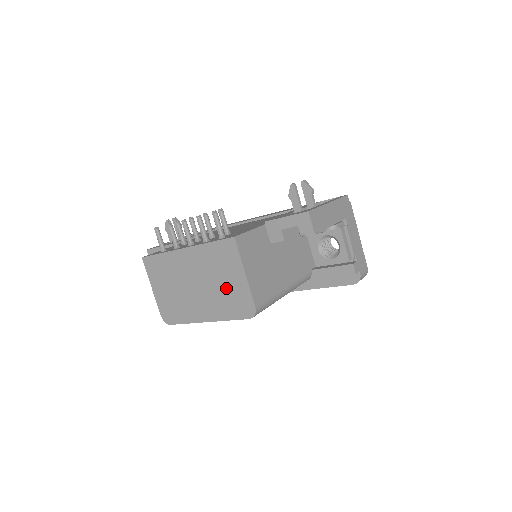
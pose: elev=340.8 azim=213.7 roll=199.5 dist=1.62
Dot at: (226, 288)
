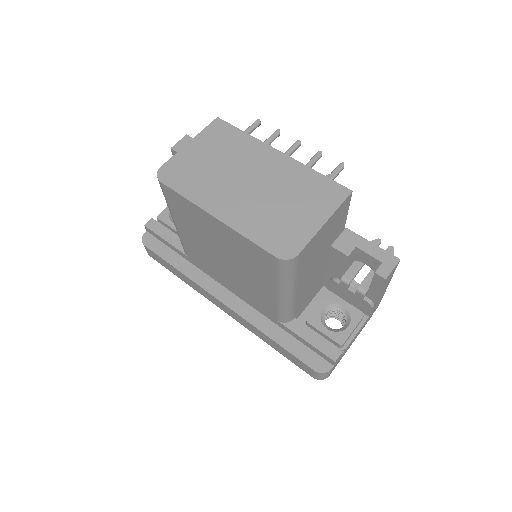
Dot at: (285, 213)
